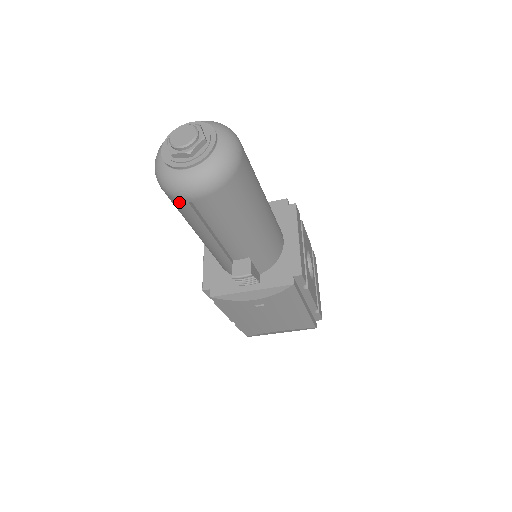
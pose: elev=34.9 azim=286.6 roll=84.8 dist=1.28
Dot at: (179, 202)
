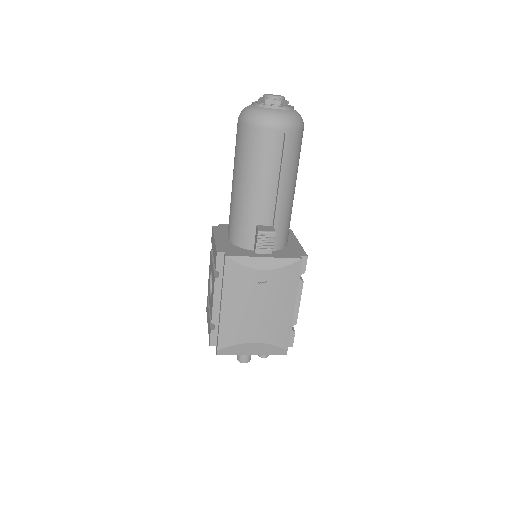
Dot at: (259, 132)
